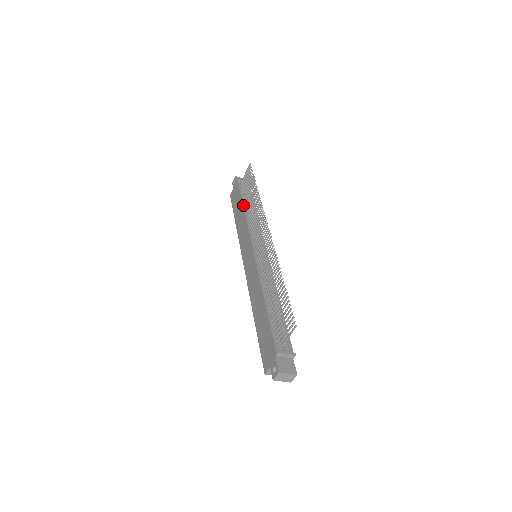
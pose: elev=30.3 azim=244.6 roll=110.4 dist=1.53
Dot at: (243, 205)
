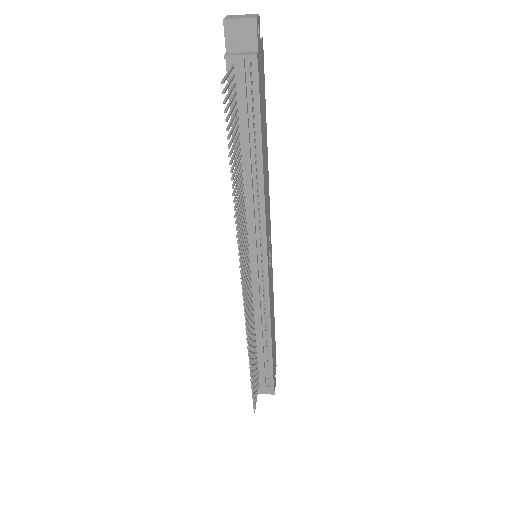
Dot at: occluded
